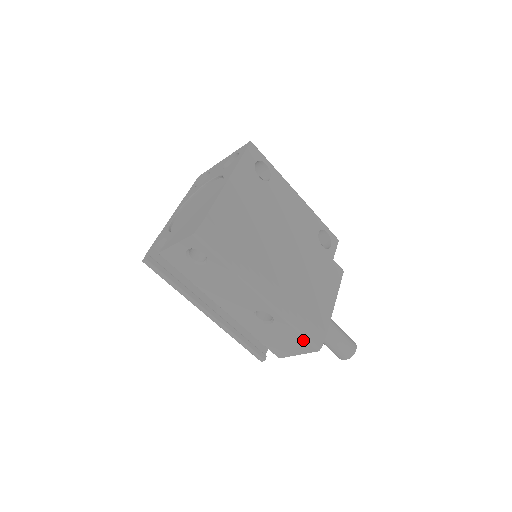
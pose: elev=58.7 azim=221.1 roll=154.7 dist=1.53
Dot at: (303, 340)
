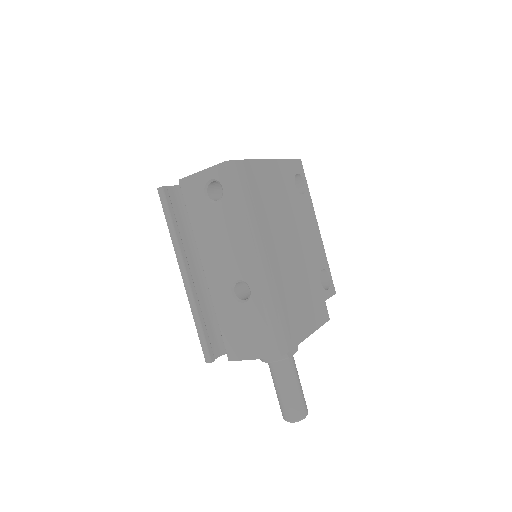
Dot at: (268, 336)
